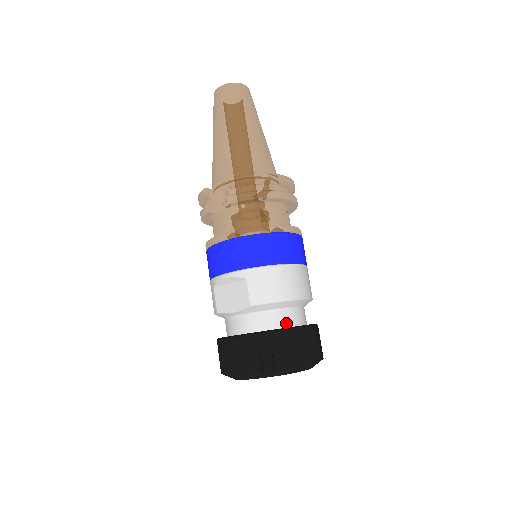
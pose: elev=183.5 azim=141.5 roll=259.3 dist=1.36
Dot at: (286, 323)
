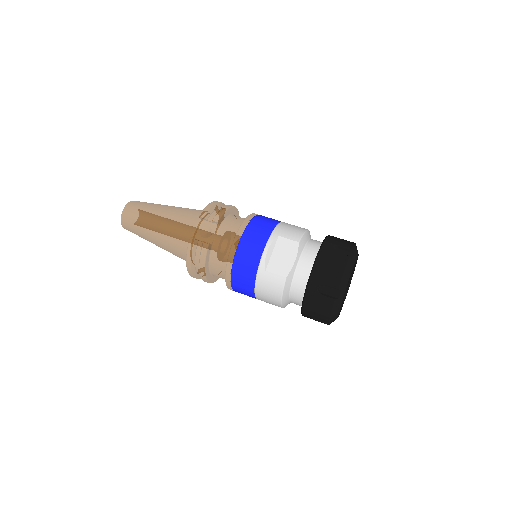
Dot at: (321, 242)
